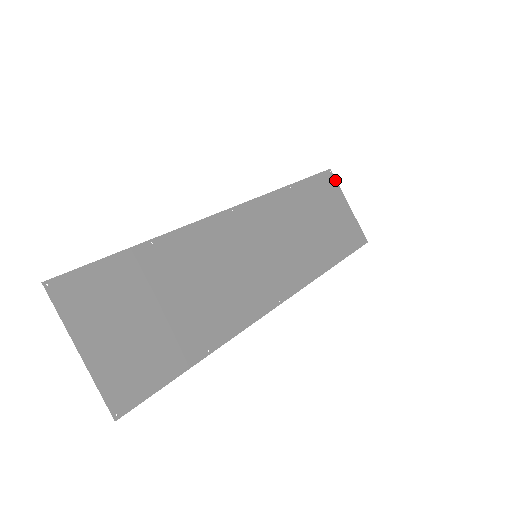
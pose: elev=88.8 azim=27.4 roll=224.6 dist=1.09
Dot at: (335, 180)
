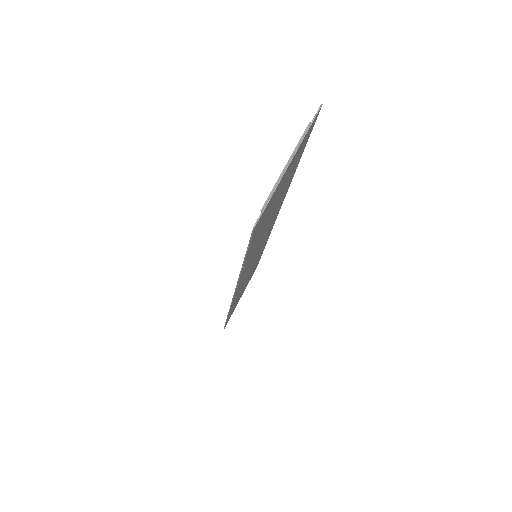
Dot at: occluded
